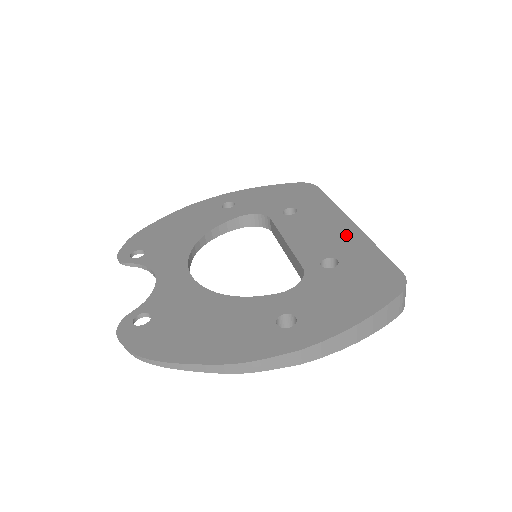
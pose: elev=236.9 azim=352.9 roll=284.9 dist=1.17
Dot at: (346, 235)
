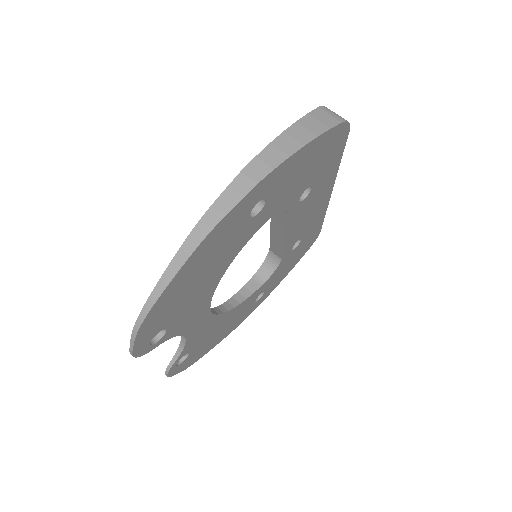
Dot at: occluded
